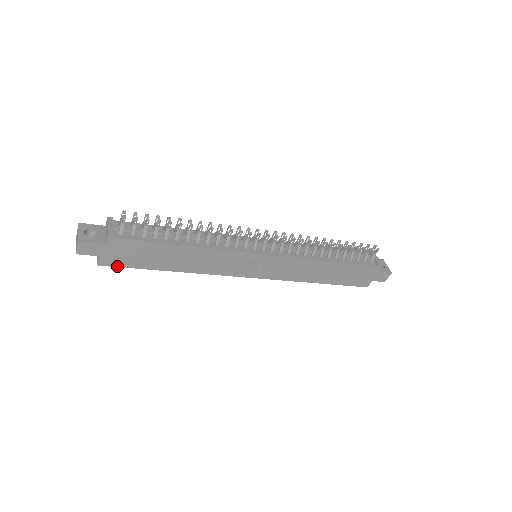
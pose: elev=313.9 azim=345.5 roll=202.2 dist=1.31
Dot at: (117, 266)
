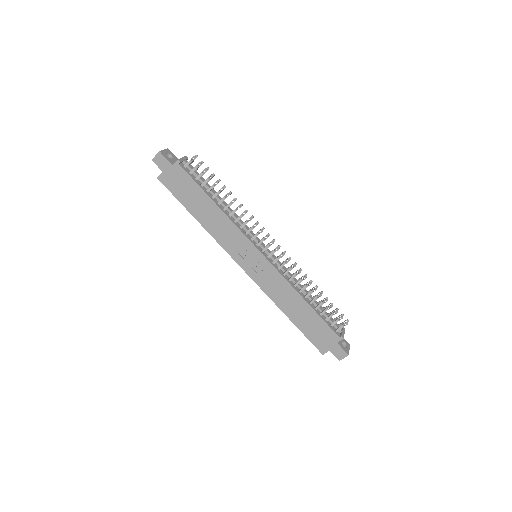
Dot at: (167, 188)
